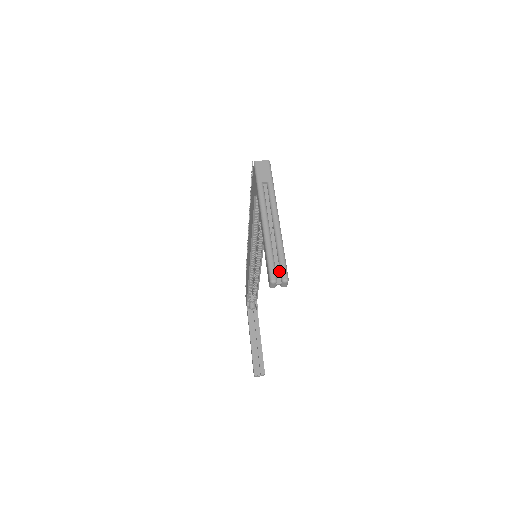
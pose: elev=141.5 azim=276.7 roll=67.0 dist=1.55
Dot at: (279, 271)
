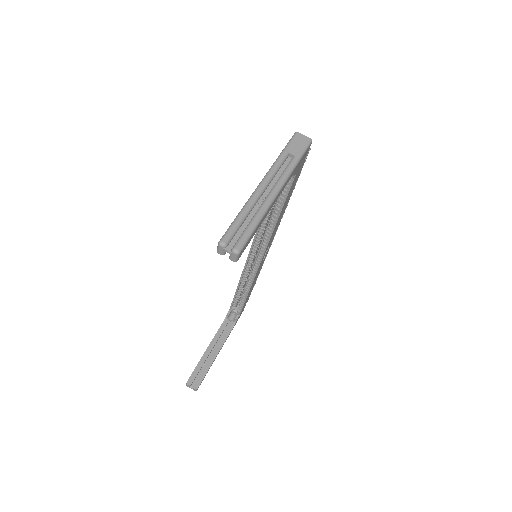
Dot at: (237, 239)
